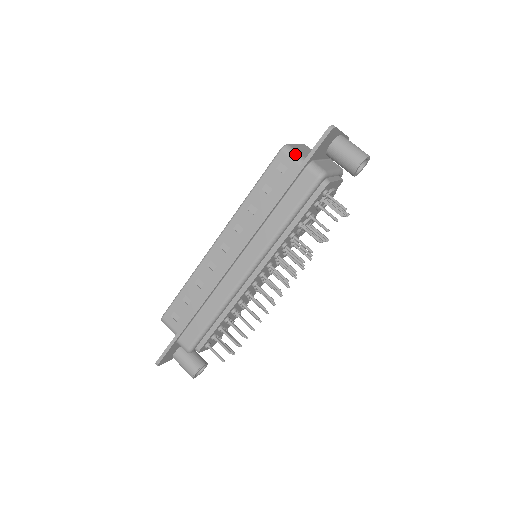
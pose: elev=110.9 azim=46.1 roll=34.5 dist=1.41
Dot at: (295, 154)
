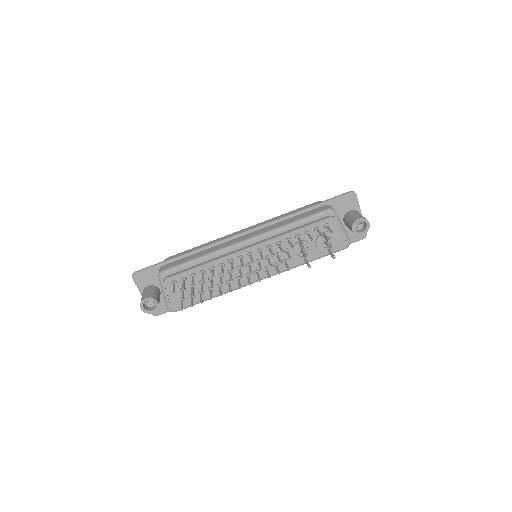
Dot at: occluded
